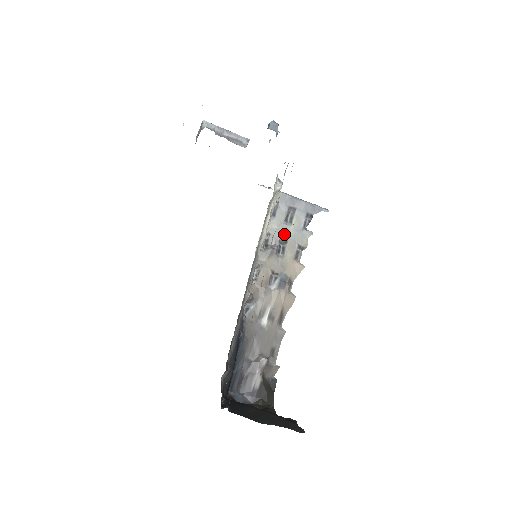
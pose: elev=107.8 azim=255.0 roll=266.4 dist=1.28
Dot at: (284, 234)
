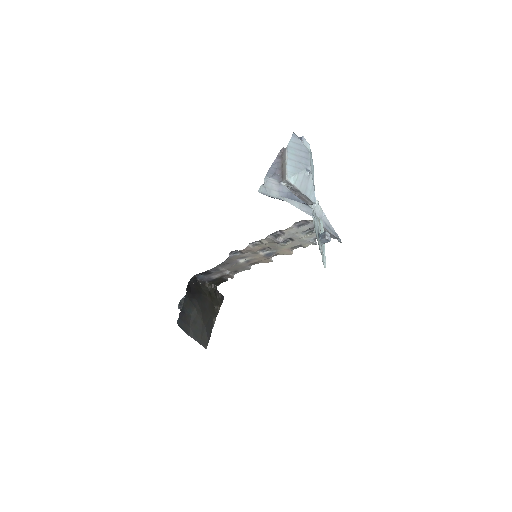
Dot at: (295, 237)
